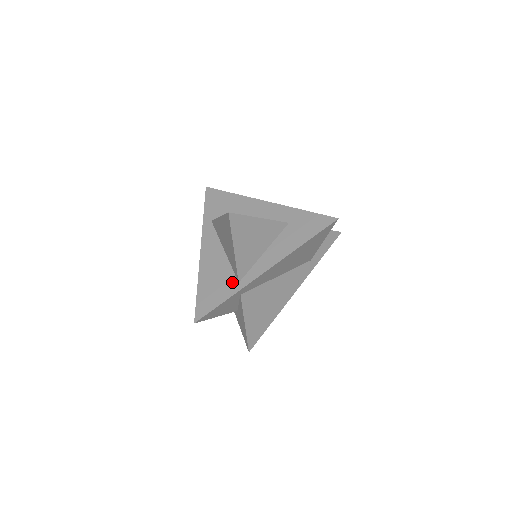
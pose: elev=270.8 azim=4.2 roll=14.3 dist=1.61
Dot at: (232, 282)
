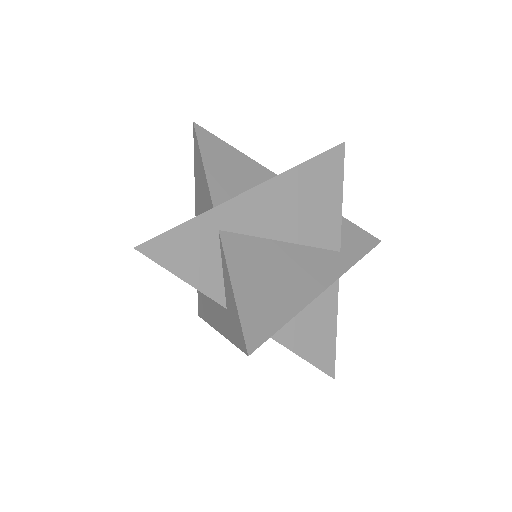
Dot at: occluded
